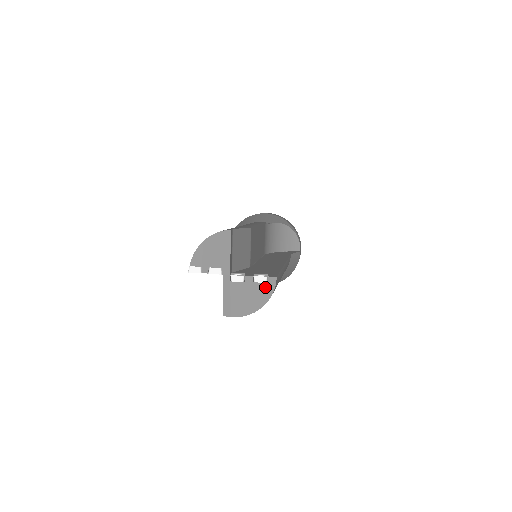
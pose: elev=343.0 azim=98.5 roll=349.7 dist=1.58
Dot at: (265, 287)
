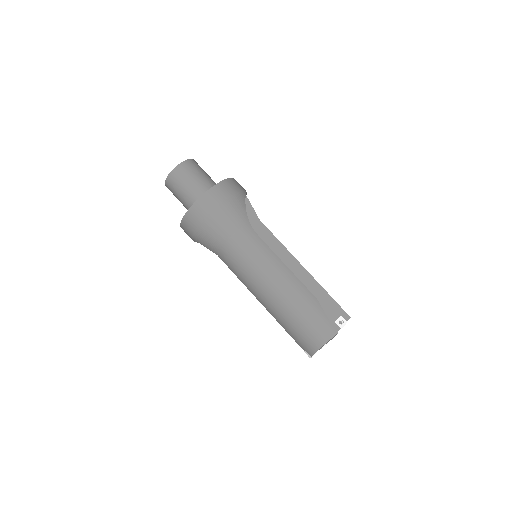
Dot at: occluded
